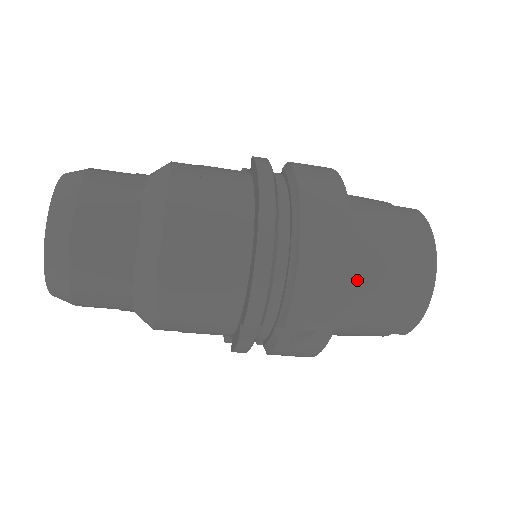
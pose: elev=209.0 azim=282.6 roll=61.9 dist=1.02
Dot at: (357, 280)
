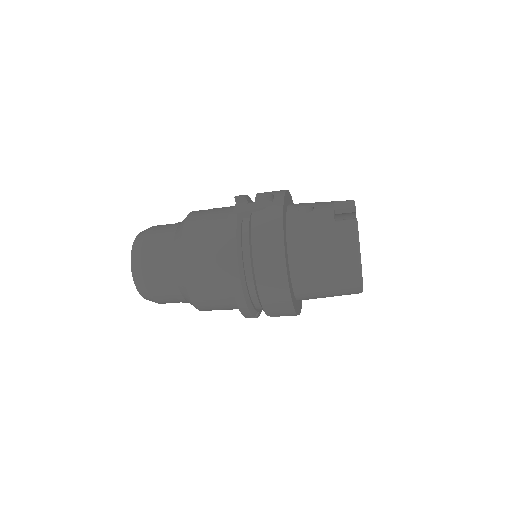
Dot at: (305, 288)
